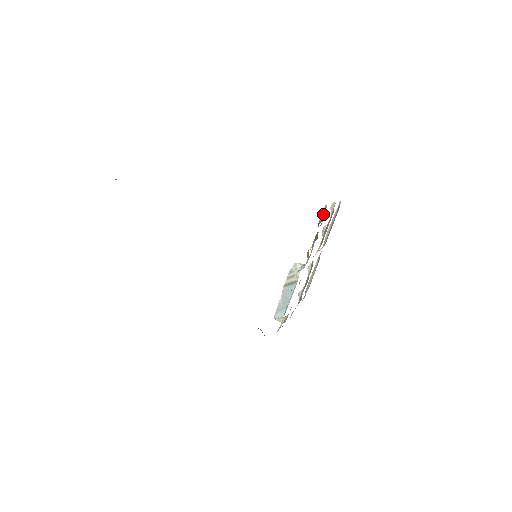
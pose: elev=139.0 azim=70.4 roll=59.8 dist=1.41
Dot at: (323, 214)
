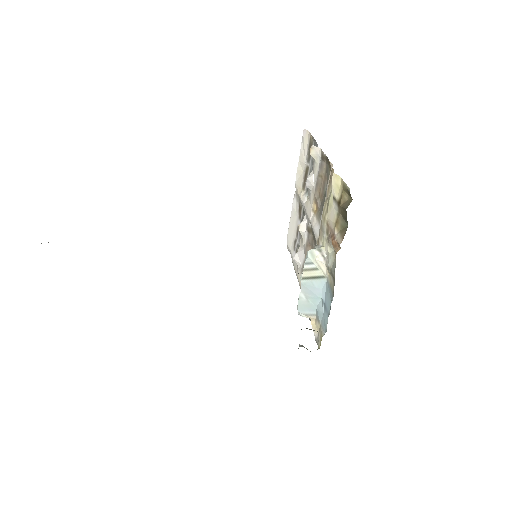
Dot at: (342, 192)
